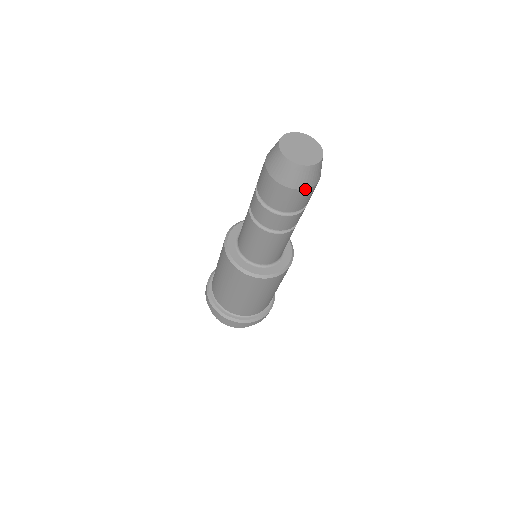
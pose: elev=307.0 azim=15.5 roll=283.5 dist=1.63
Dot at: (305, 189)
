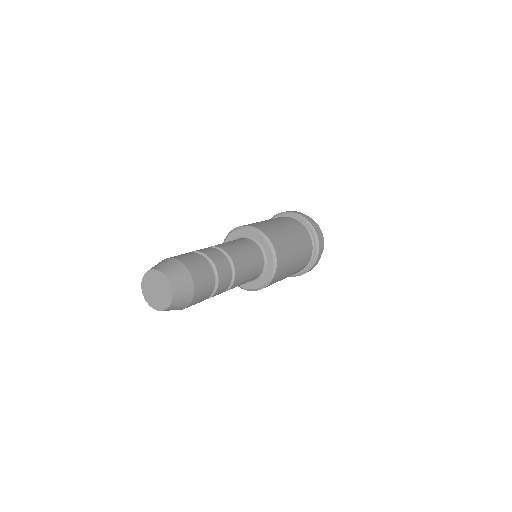
Dot at: (194, 292)
